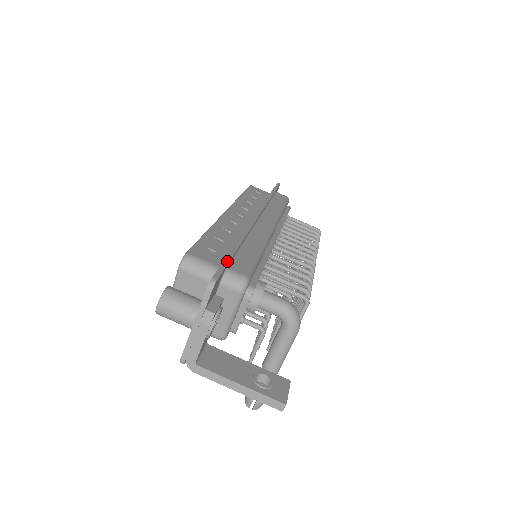
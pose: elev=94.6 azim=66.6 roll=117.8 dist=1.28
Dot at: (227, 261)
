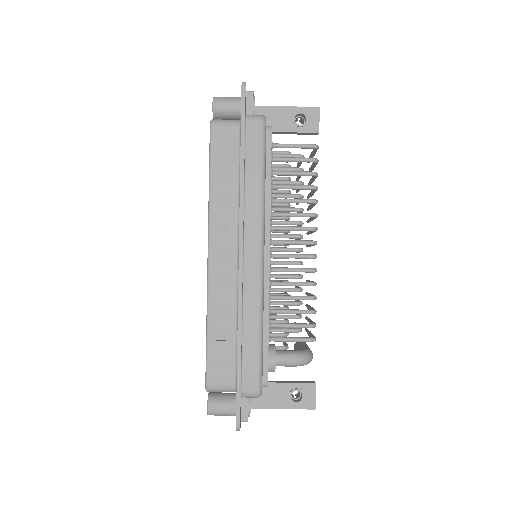
Dot at: (239, 391)
